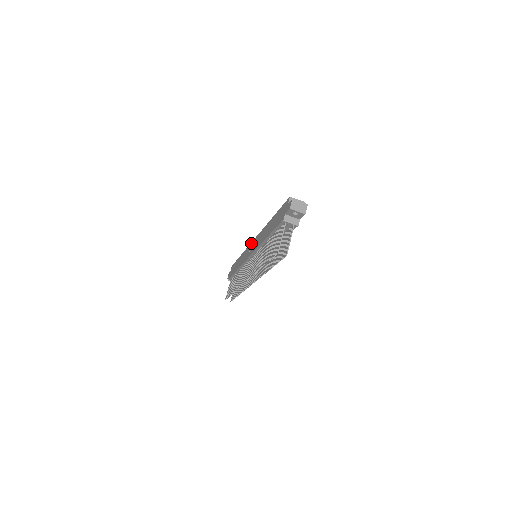
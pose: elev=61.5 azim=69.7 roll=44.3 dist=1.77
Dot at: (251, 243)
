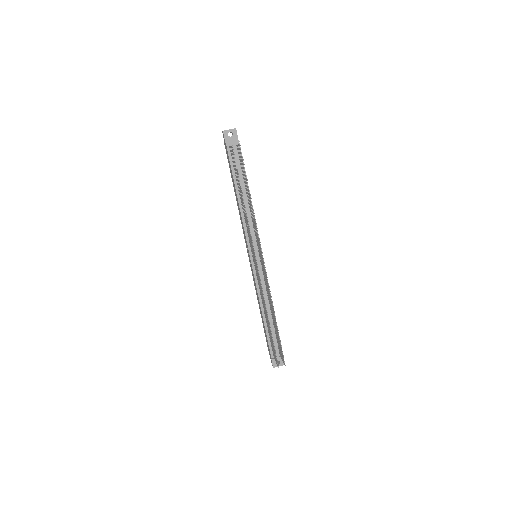
Dot at: occluded
